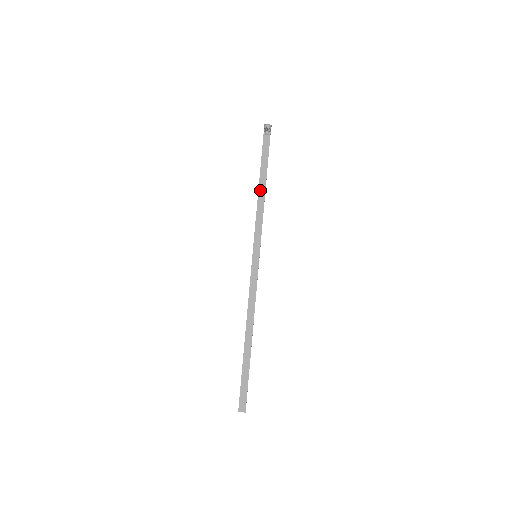
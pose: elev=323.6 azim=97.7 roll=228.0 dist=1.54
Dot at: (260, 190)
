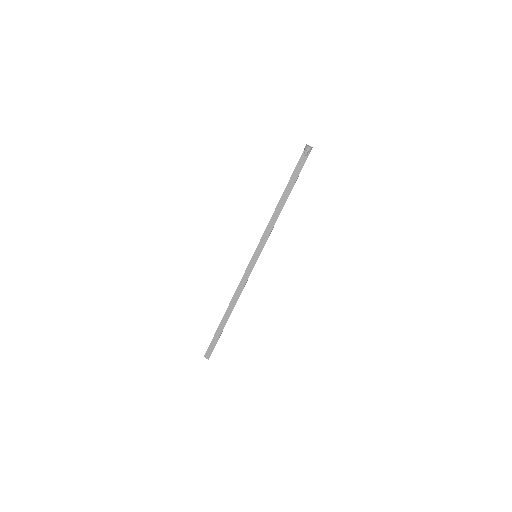
Dot at: (280, 203)
